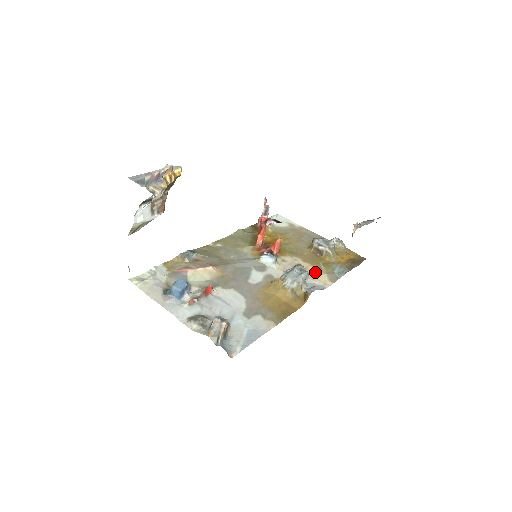
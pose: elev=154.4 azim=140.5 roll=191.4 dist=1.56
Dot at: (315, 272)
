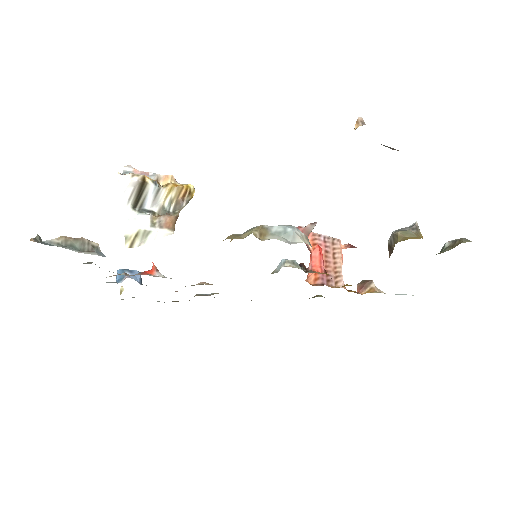
Dot at: occluded
